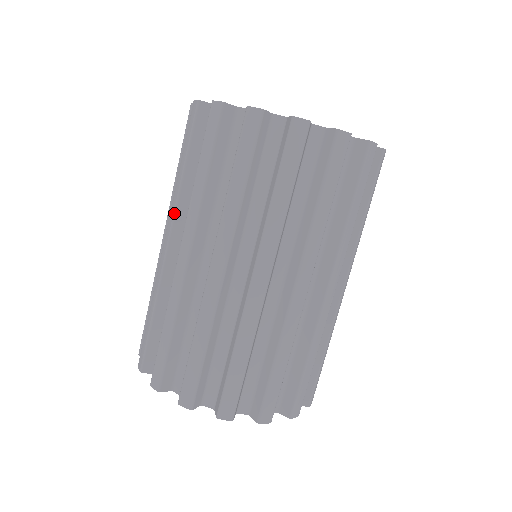
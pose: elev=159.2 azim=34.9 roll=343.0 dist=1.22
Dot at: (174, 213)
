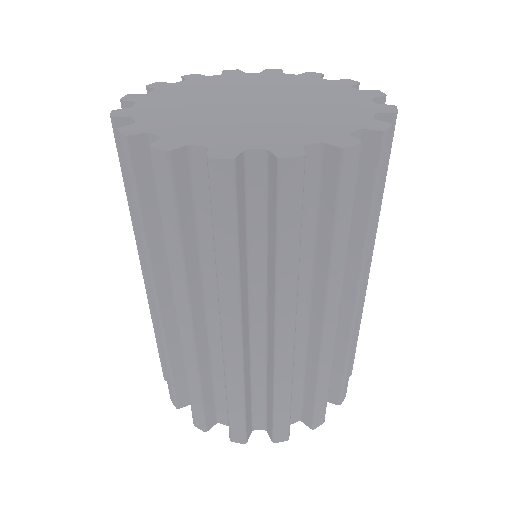
Dot at: (239, 305)
